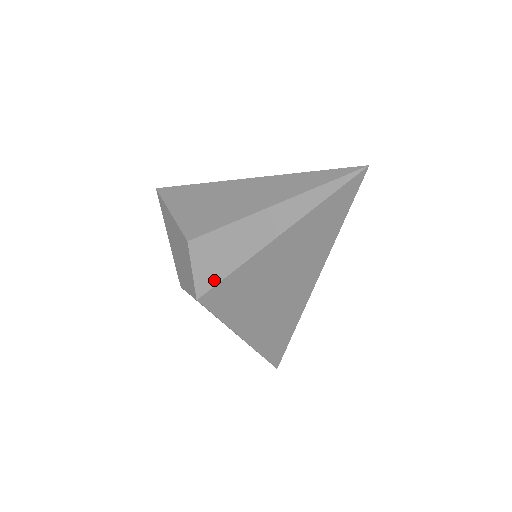
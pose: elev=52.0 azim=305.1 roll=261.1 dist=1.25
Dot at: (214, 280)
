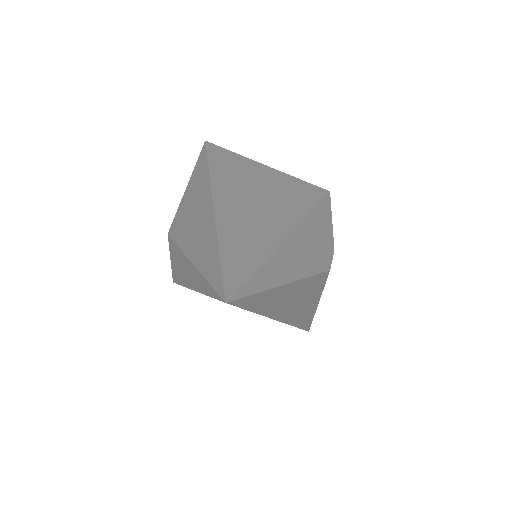
Dot at: (177, 279)
